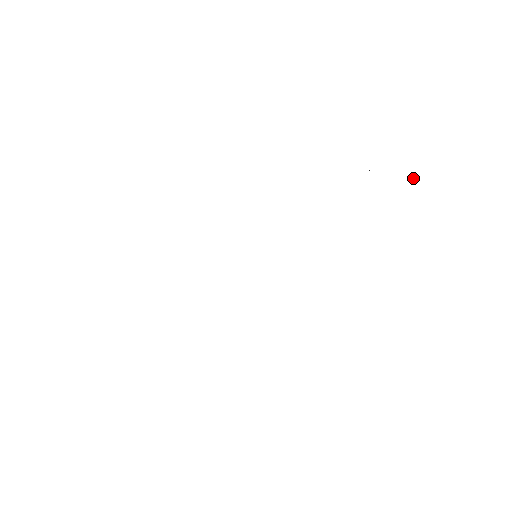
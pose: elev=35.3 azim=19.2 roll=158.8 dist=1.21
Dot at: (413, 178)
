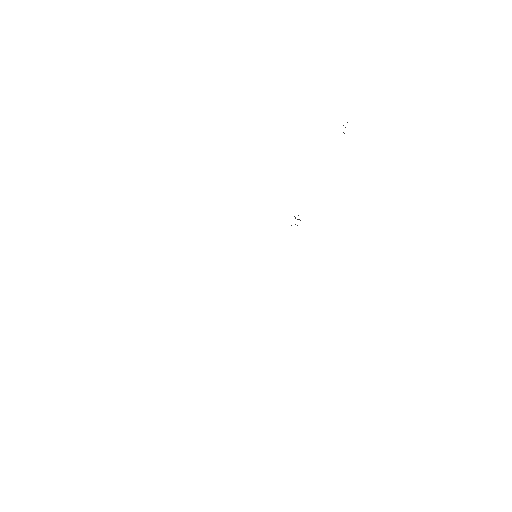
Dot at: occluded
